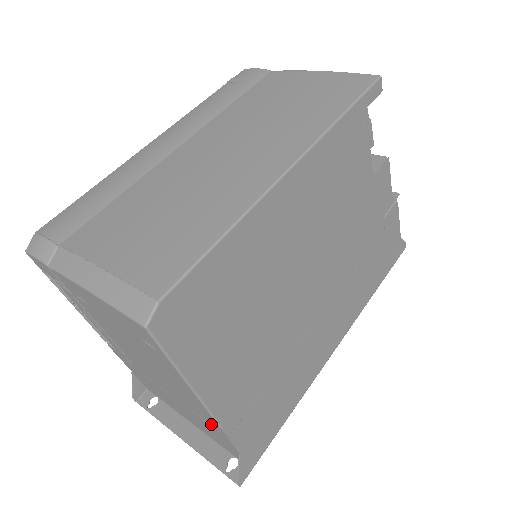
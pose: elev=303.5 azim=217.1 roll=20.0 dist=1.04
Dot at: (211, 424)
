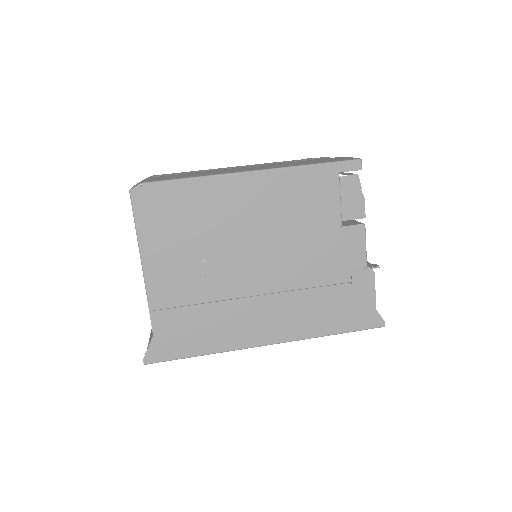
Dot at: occluded
